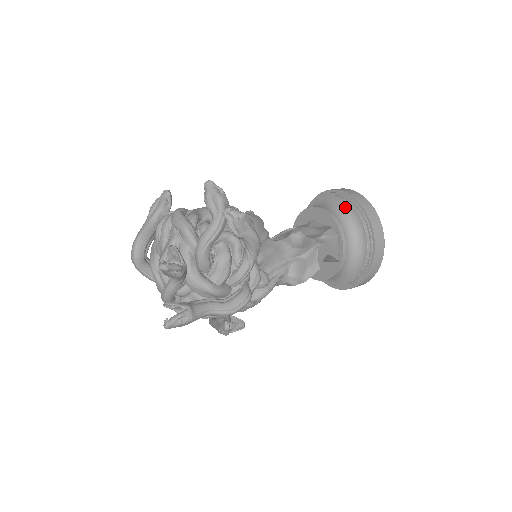
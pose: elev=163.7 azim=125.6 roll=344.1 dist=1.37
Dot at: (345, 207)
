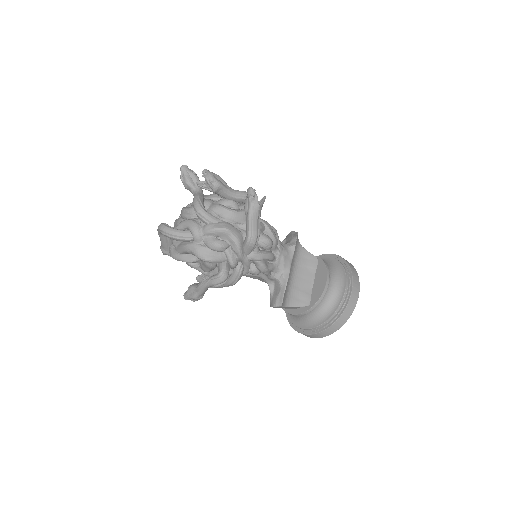
Dot at: occluded
